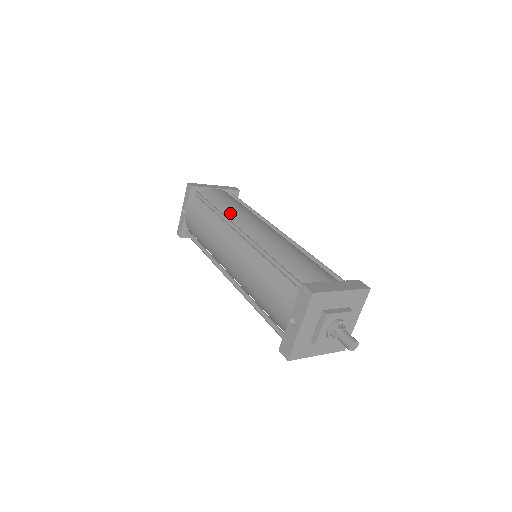
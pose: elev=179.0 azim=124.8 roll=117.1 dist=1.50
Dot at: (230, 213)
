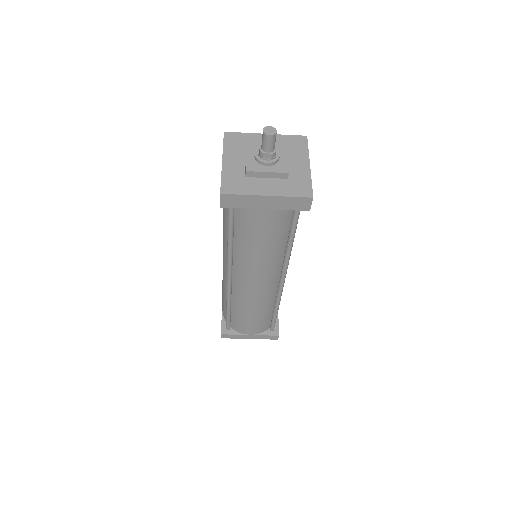
Dot at: occluded
